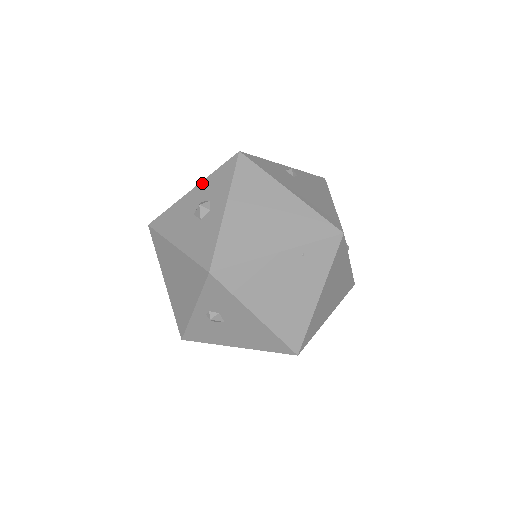
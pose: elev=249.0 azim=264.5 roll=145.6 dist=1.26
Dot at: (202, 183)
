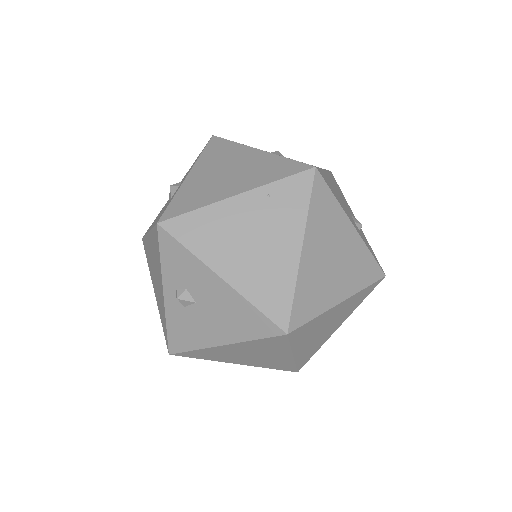
Dot at: occluded
